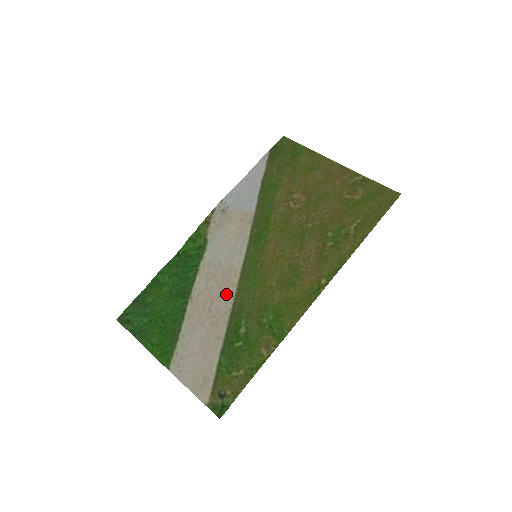
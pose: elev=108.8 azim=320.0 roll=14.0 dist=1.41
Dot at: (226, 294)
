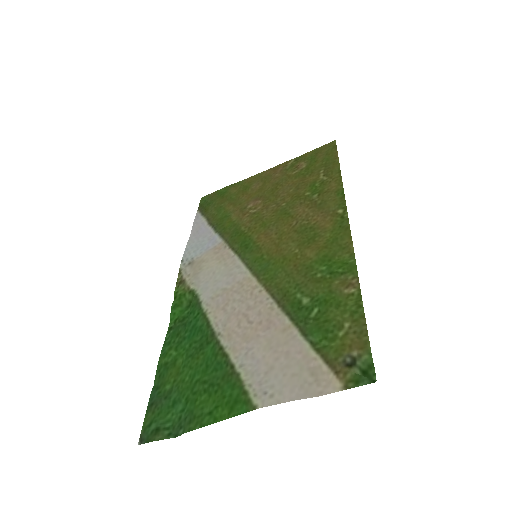
Dot at: (255, 298)
